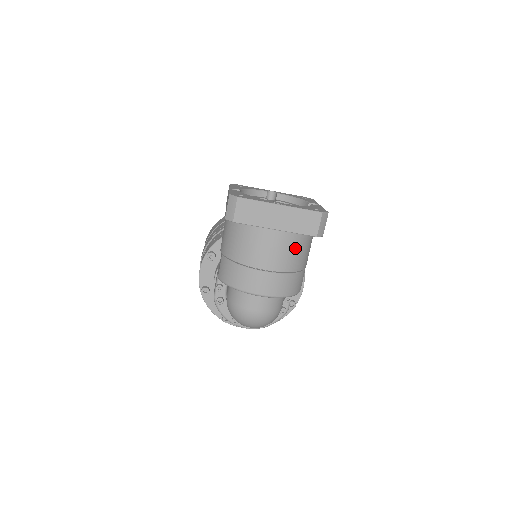
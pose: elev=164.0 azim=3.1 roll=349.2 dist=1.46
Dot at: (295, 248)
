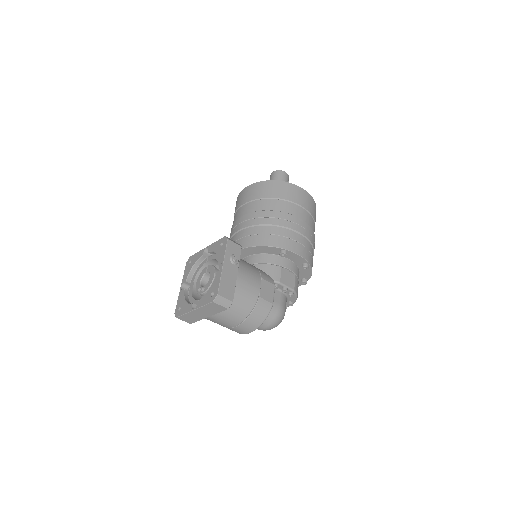
Dot at: (231, 311)
